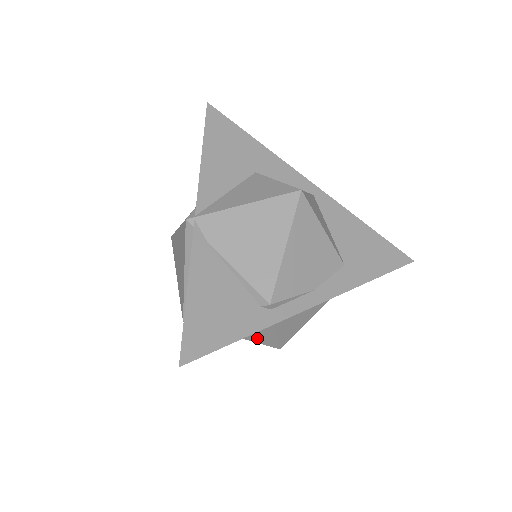
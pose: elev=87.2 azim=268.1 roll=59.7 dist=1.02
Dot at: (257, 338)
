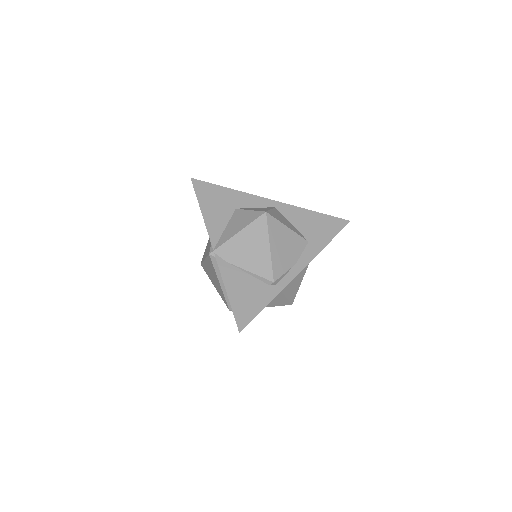
Dot at: (276, 303)
